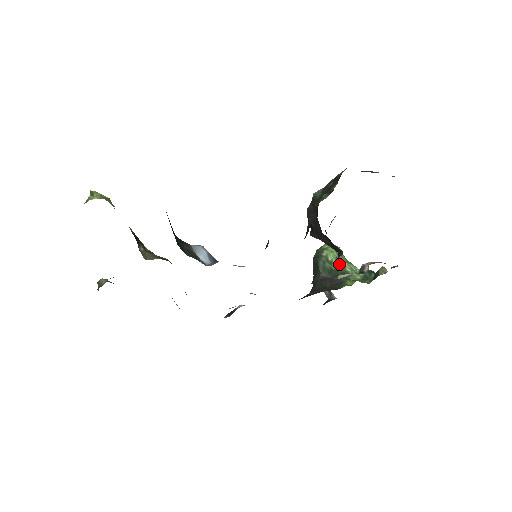
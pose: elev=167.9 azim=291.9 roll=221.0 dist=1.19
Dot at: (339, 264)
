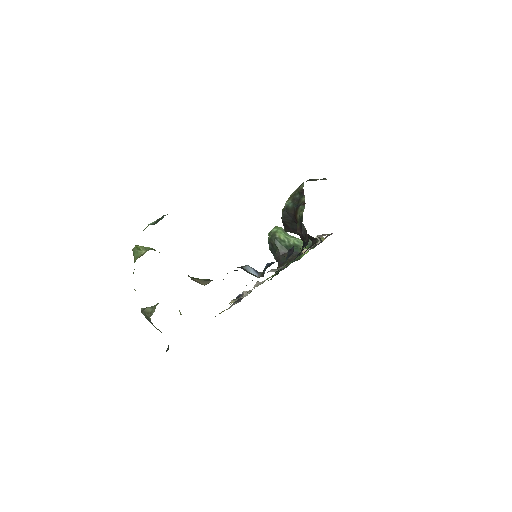
Dot at: (289, 240)
